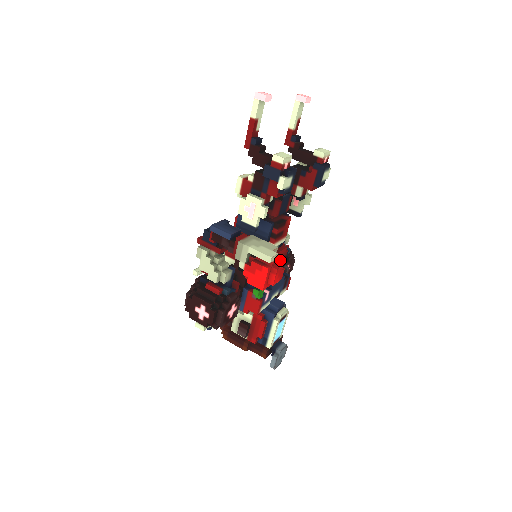
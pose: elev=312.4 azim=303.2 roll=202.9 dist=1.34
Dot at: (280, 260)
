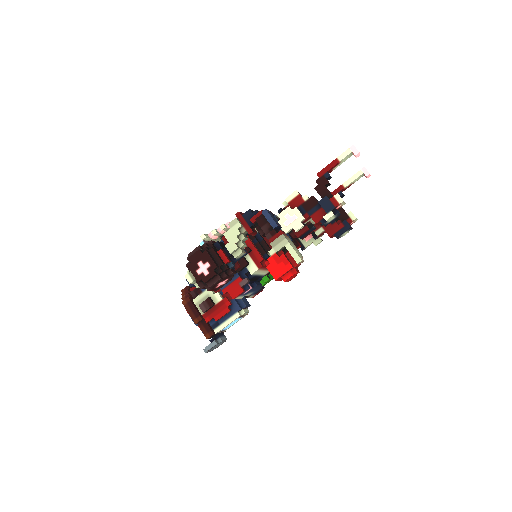
Dot at: occluded
